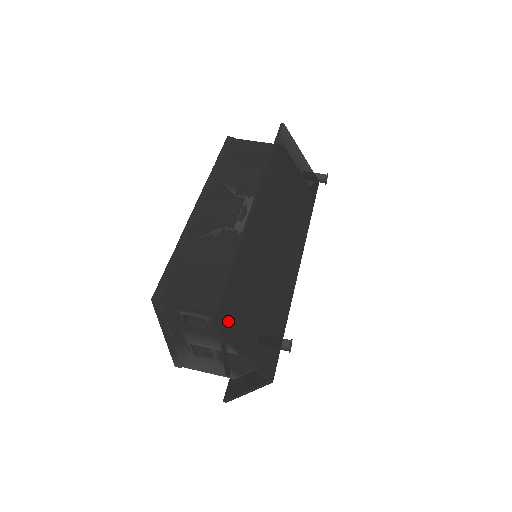
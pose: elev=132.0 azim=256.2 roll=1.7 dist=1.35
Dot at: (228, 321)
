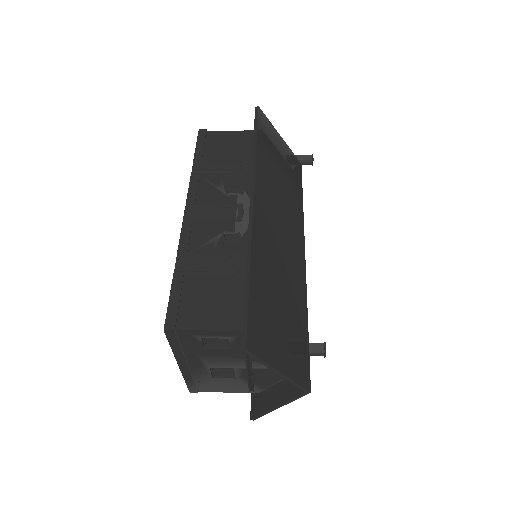
Dot at: (258, 338)
